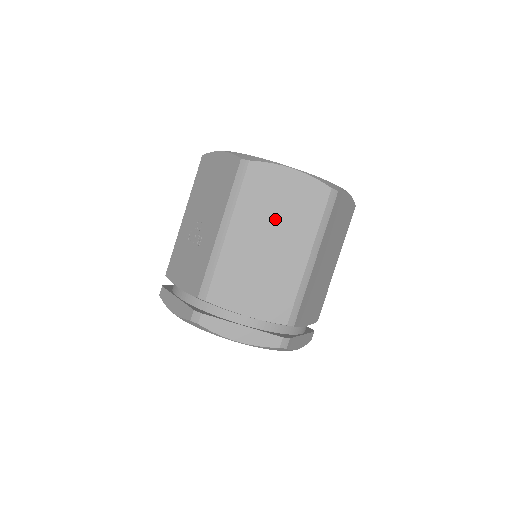
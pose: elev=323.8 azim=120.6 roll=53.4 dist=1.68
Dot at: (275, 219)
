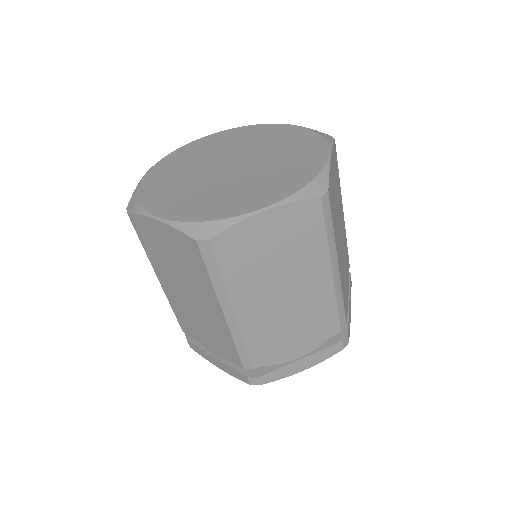
Dot at: (177, 271)
